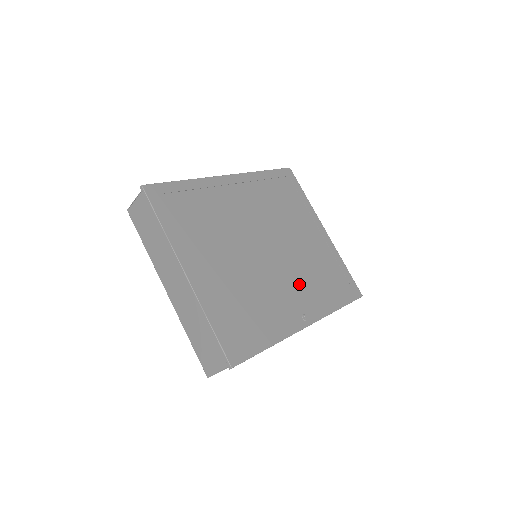
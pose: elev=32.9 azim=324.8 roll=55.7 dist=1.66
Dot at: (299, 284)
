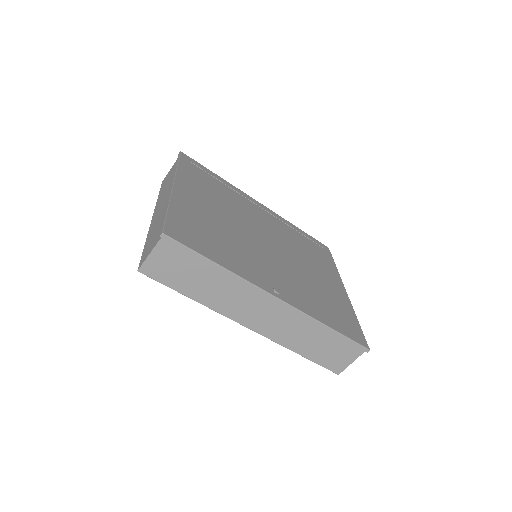
Dot at: (288, 279)
